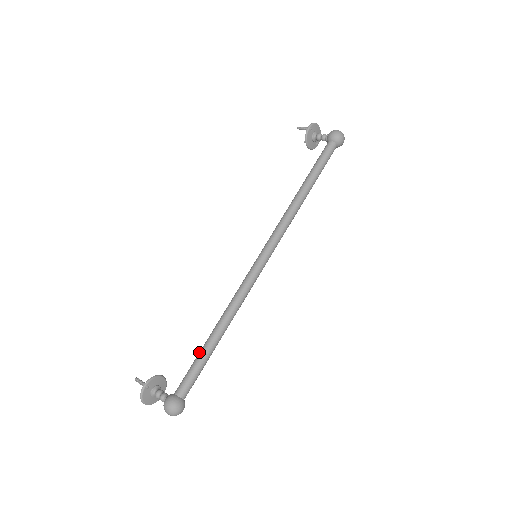
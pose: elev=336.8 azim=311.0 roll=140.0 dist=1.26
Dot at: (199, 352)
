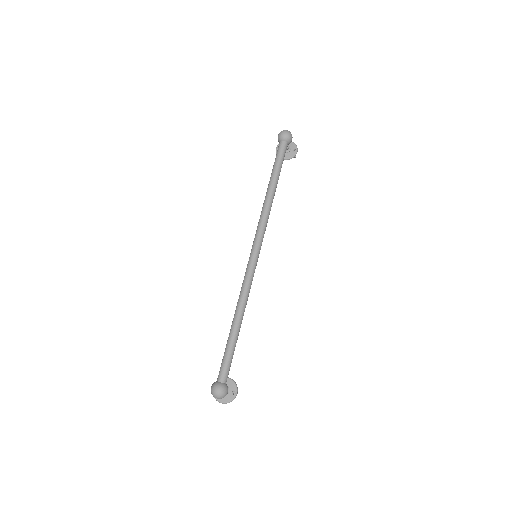
Dot at: occluded
